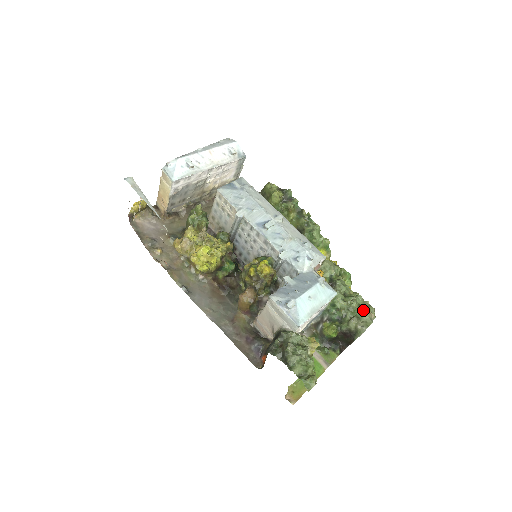
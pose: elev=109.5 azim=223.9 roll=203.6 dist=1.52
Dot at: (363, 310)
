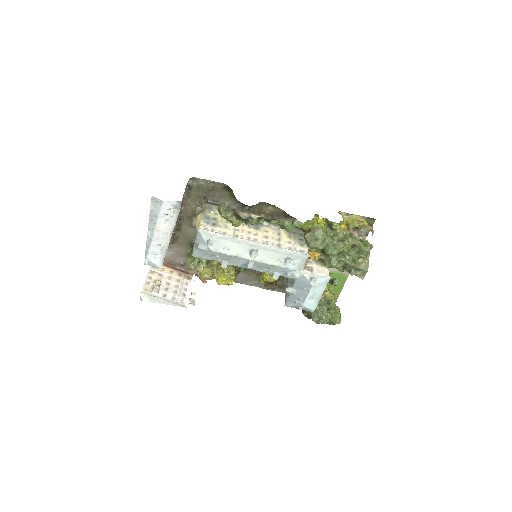
Dot at: (357, 265)
